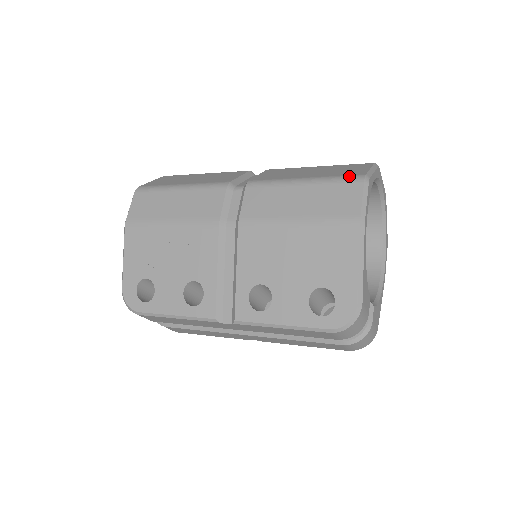
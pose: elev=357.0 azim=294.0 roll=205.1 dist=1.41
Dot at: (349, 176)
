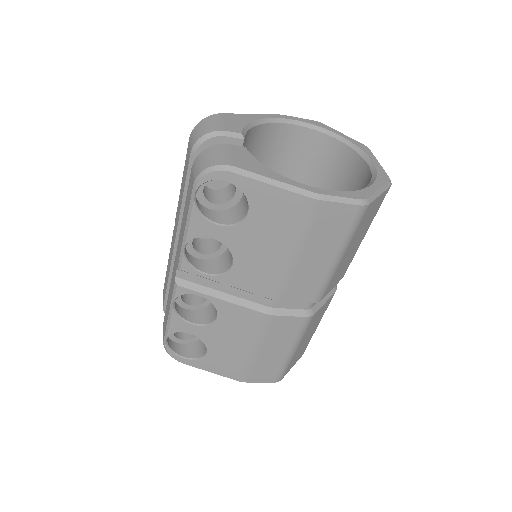
Dot at: occluded
